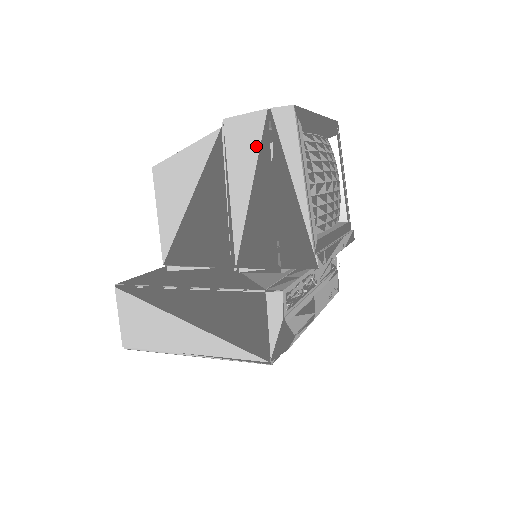
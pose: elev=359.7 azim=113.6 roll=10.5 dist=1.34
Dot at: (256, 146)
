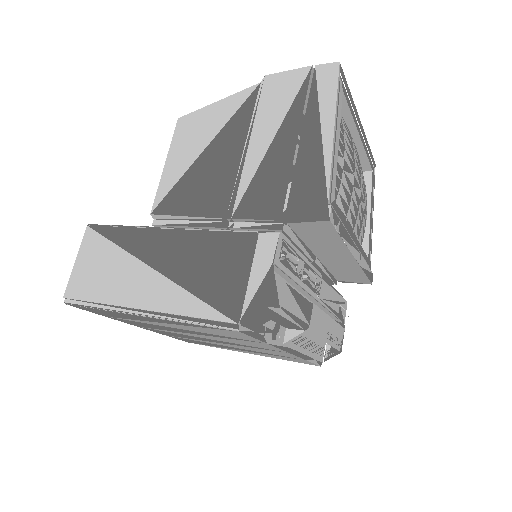
Dot at: (291, 97)
